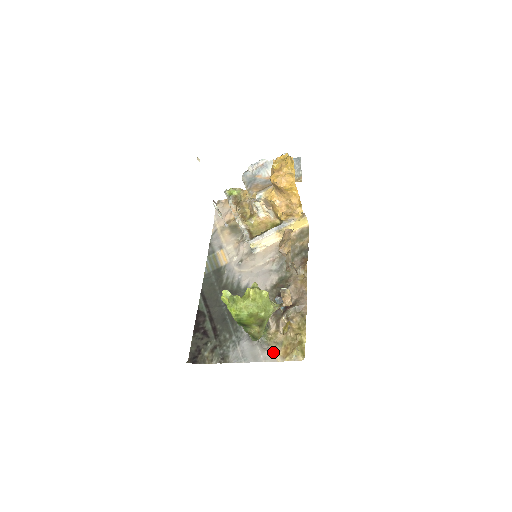
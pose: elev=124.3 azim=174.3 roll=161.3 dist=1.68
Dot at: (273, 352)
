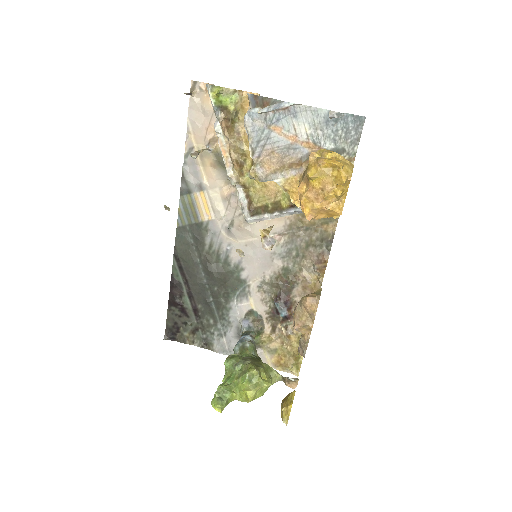
Dot at: (264, 356)
